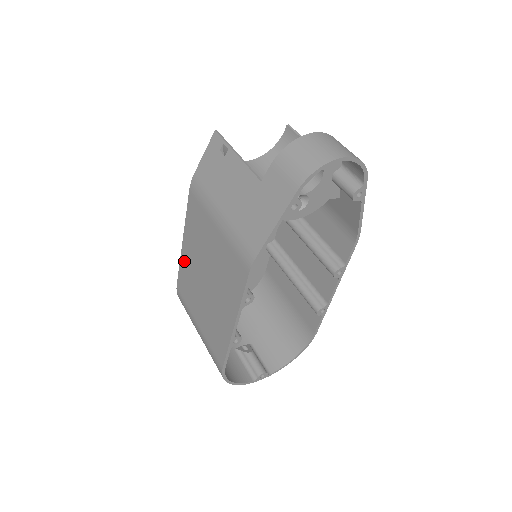
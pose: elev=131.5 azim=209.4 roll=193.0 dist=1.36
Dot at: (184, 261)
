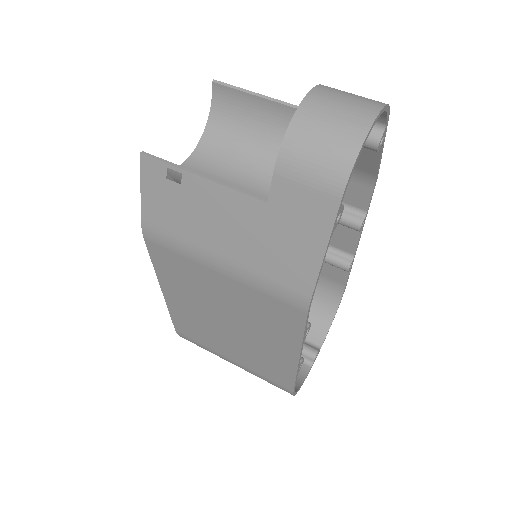
Dot at: (176, 309)
